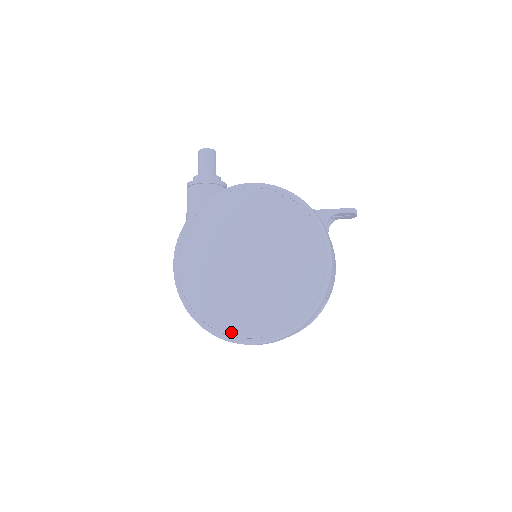
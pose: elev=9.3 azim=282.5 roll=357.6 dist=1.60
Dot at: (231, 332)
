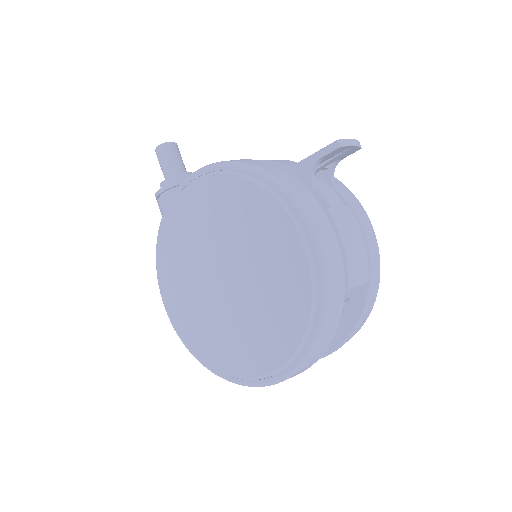
Dot at: (239, 376)
